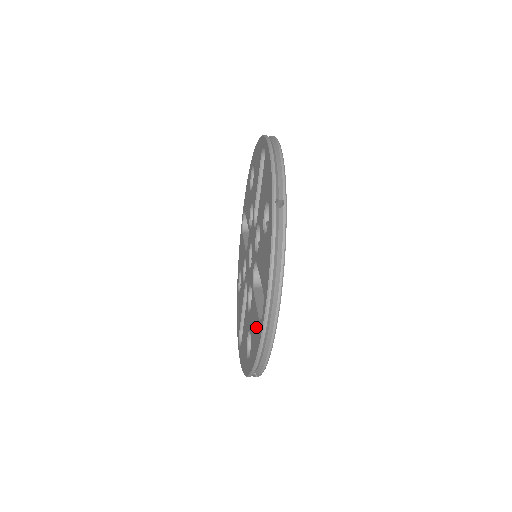
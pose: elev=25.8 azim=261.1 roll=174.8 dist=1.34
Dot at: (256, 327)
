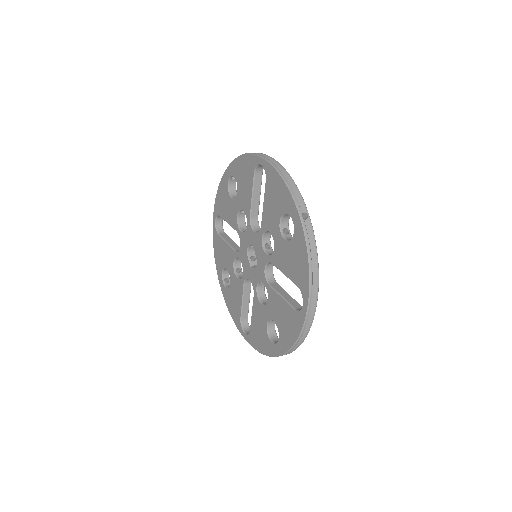
Dot at: (289, 316)
